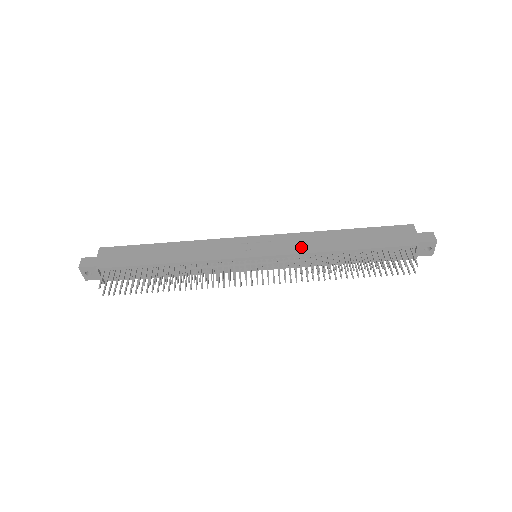
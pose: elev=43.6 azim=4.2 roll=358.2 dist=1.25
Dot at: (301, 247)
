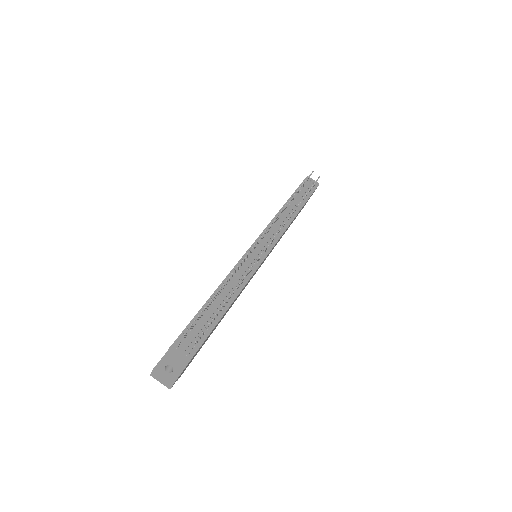
Dot at: occluded
